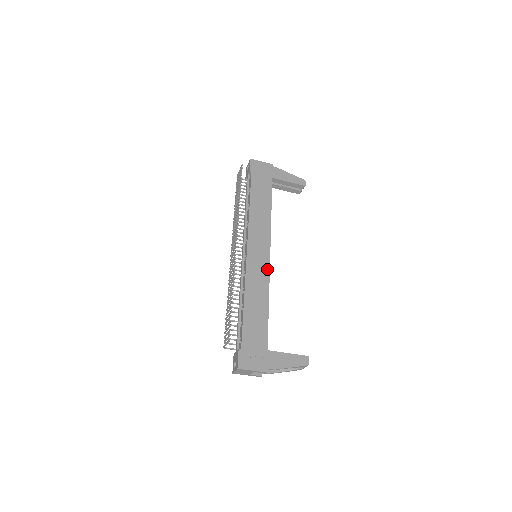
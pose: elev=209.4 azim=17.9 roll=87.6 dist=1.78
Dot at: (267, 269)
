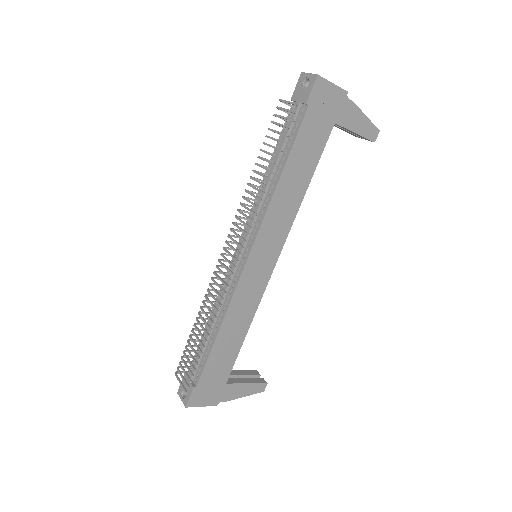
Dot at: (264, 286)
